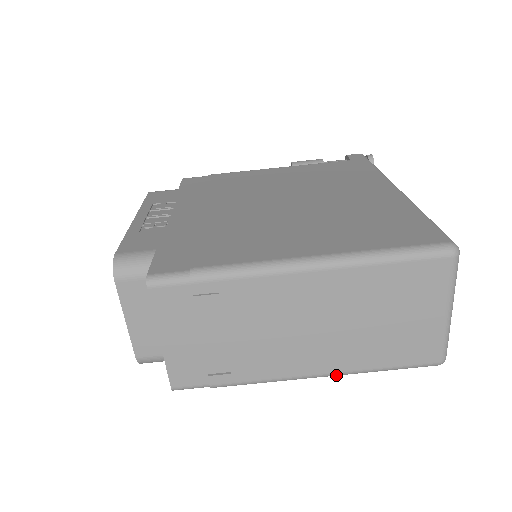
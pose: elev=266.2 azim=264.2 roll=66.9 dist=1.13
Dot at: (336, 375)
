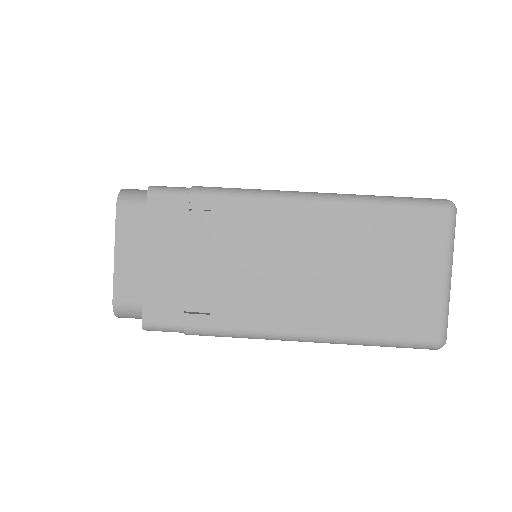
Dot at: (323, 340)
